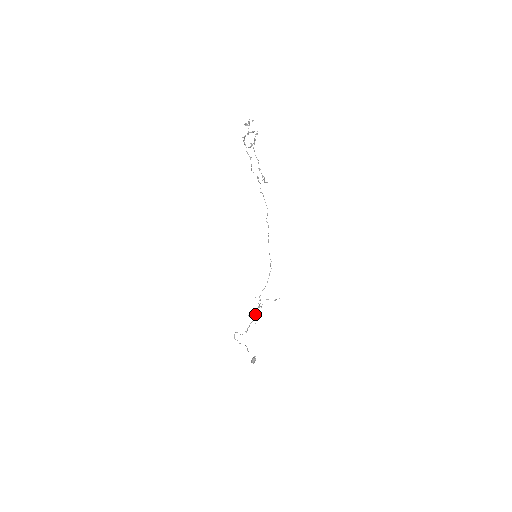
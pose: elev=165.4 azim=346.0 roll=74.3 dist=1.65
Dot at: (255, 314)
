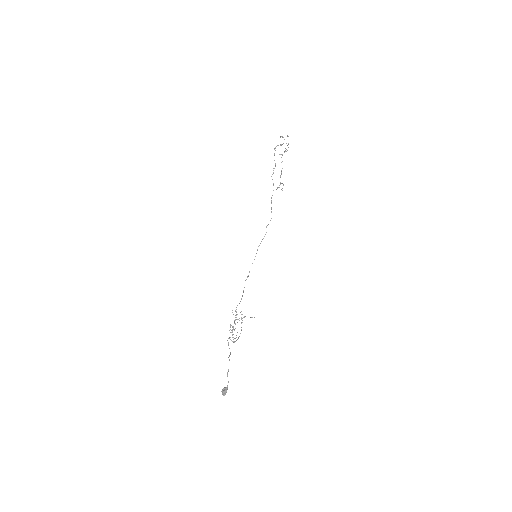
Dot at: (232, 329)
